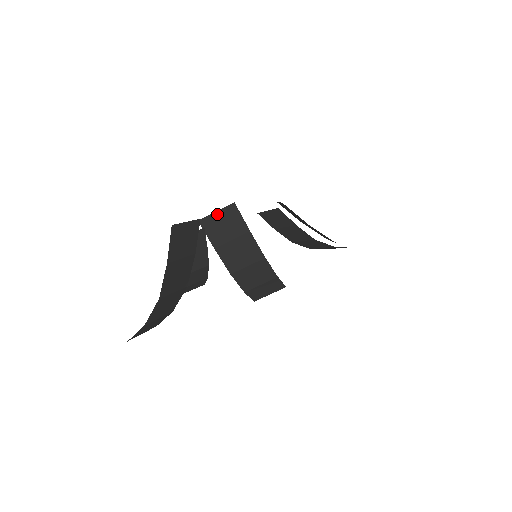
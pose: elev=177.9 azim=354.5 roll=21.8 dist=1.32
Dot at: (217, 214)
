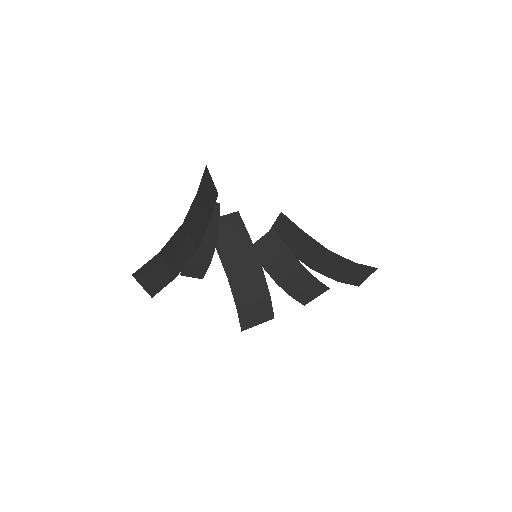
Dot at: (222, 218)
